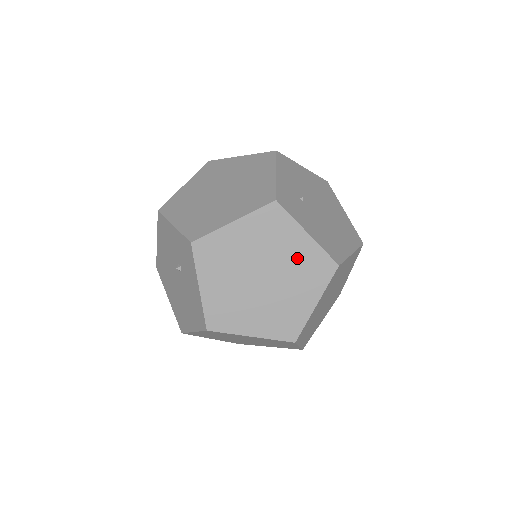
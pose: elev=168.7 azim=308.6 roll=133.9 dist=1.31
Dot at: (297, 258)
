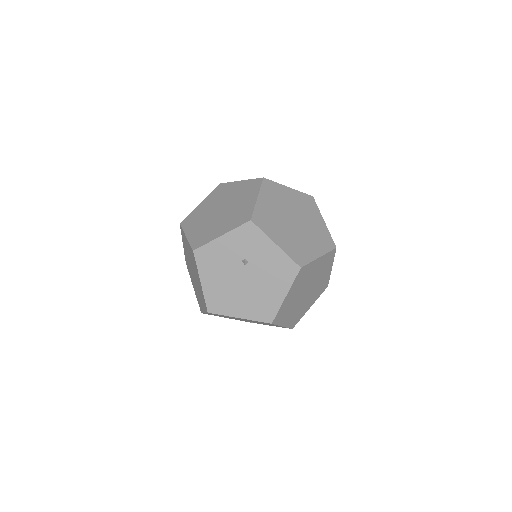
Dot at: (297, 202)
